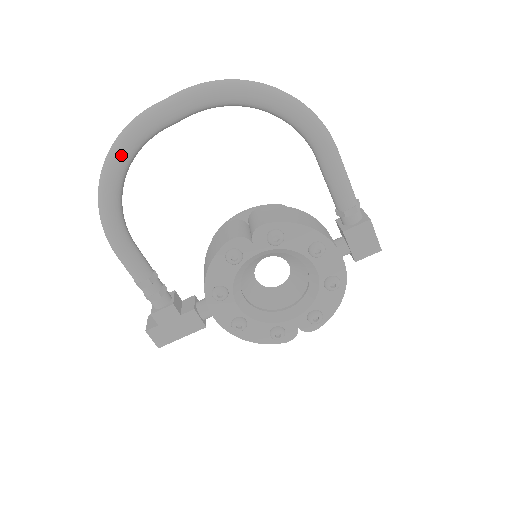
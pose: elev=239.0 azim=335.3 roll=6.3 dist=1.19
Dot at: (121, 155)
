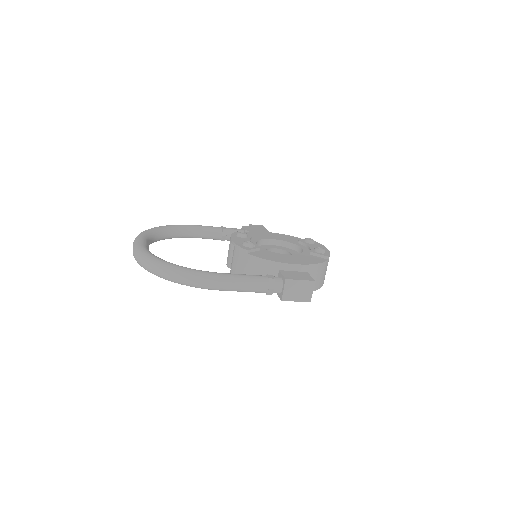
Dot at: occluded
